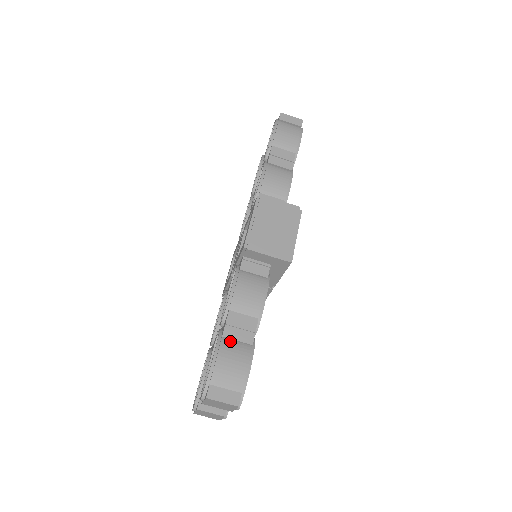
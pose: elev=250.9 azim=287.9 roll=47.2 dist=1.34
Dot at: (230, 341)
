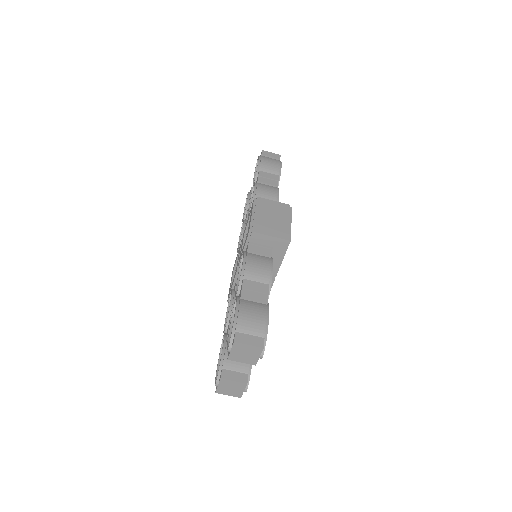
Dot at: (248, 301)
